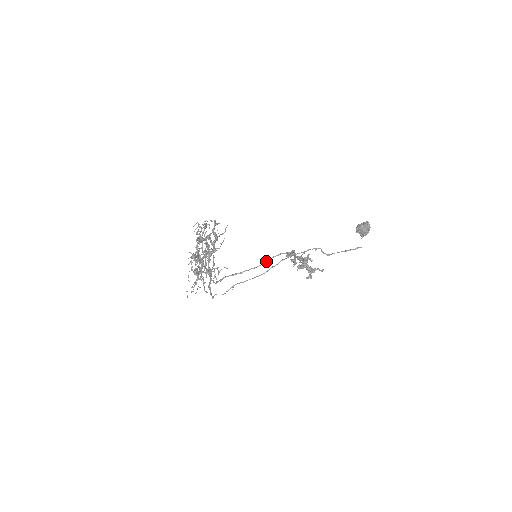
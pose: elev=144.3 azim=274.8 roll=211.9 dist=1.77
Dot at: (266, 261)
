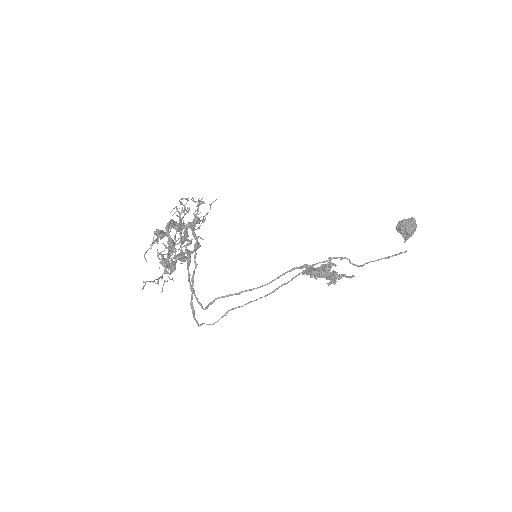
Dot at: (274, 279)
